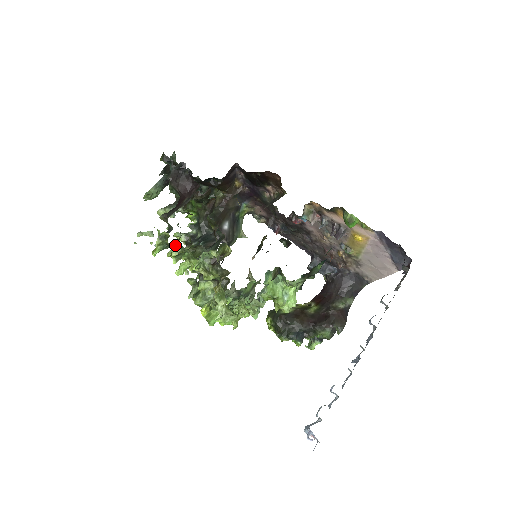
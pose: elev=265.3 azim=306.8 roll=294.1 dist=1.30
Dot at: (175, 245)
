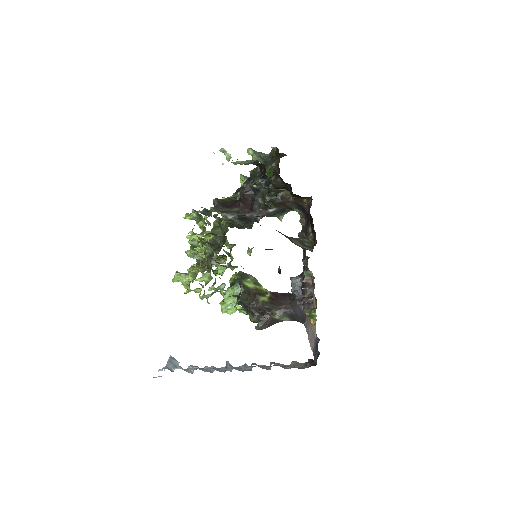
Dot at: occluded
